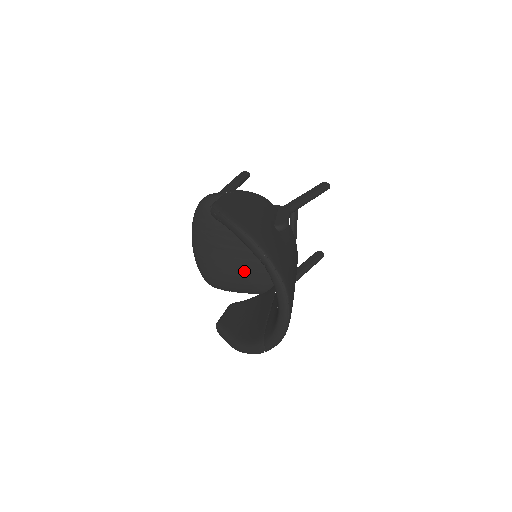
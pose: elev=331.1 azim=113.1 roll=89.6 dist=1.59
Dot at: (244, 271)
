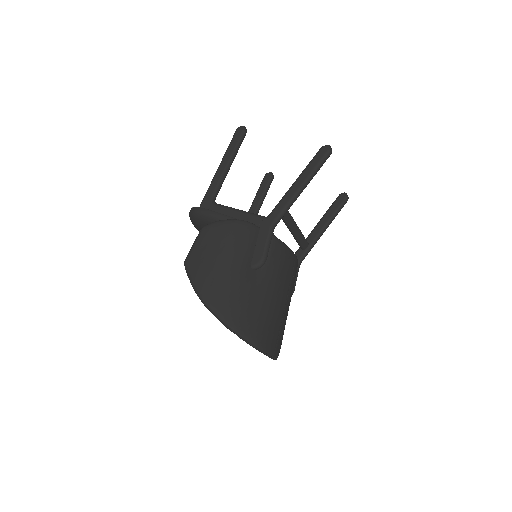
Dot at: occluded
